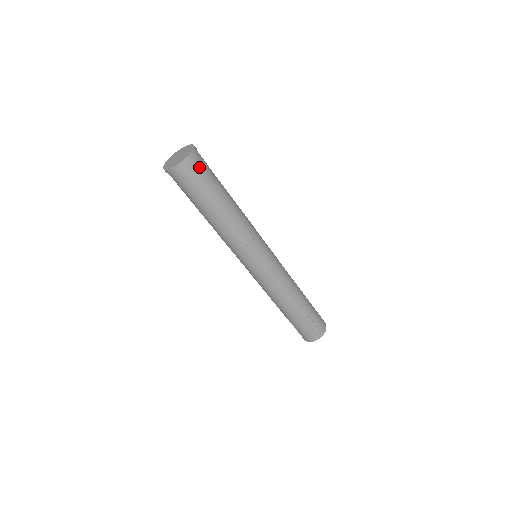
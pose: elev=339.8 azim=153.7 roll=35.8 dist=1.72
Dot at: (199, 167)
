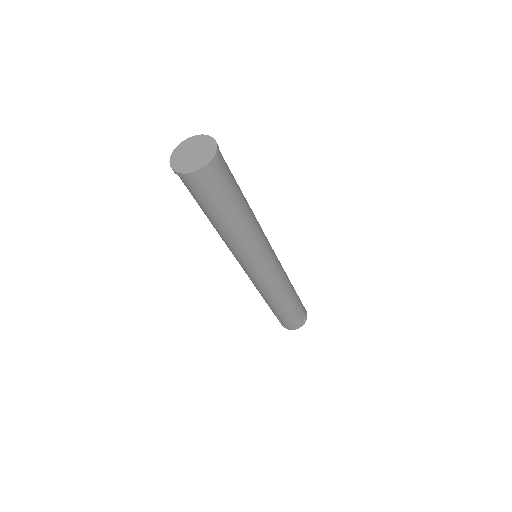
Dot at: (223, 166)
